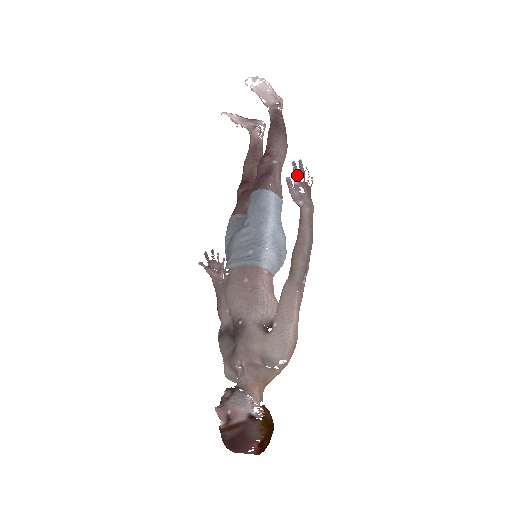
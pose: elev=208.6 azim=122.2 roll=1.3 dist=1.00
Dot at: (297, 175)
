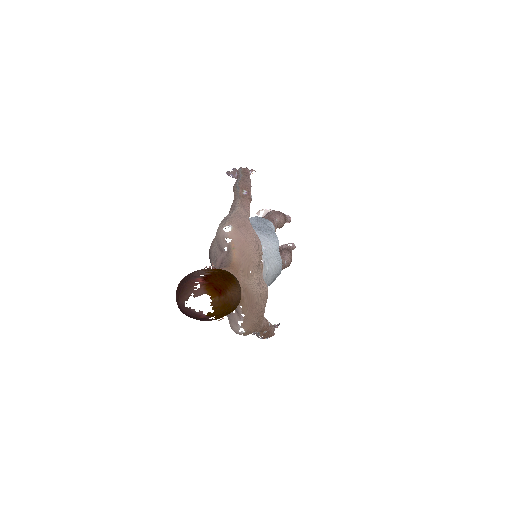
Dot at: (234, 169)
